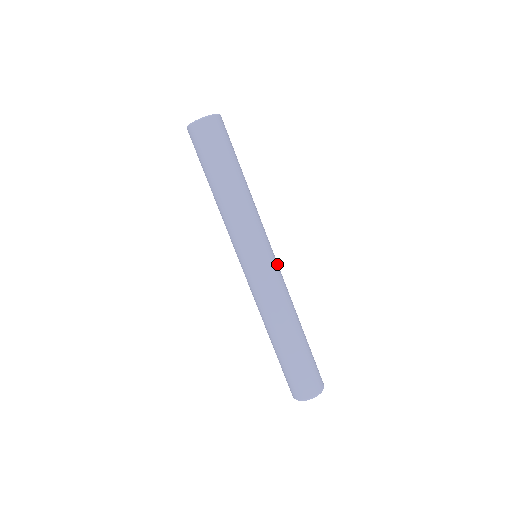
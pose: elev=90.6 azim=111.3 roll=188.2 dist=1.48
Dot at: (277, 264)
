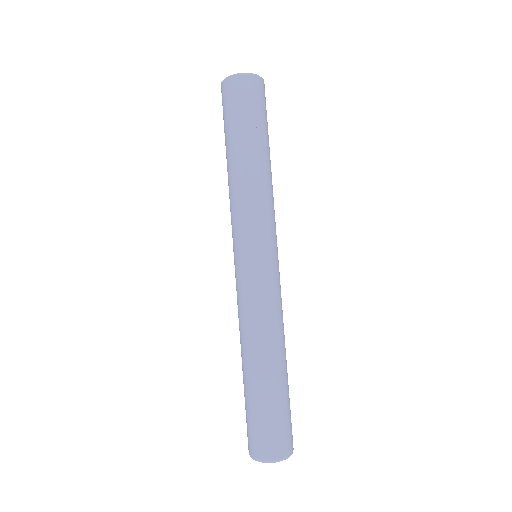
Dot at: (279, 273)
